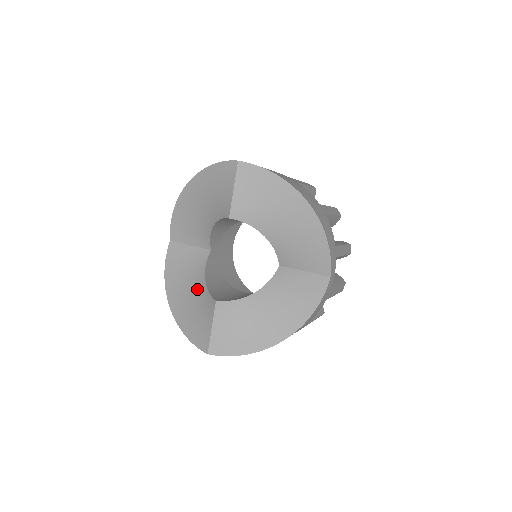
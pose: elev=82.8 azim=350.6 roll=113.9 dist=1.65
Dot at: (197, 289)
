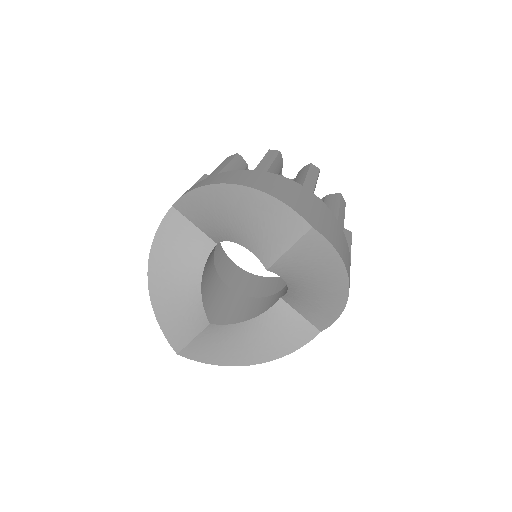
Dot at: (188, 286)
